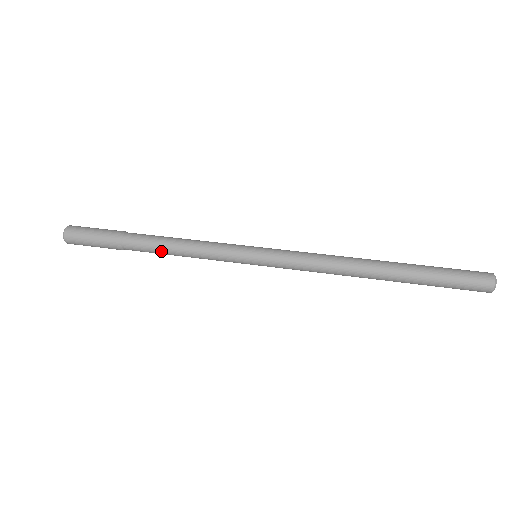
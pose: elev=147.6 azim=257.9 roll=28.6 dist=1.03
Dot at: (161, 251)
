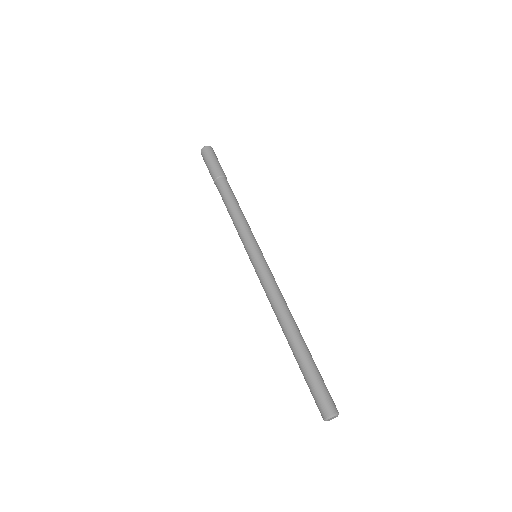
Dot at: occluded
